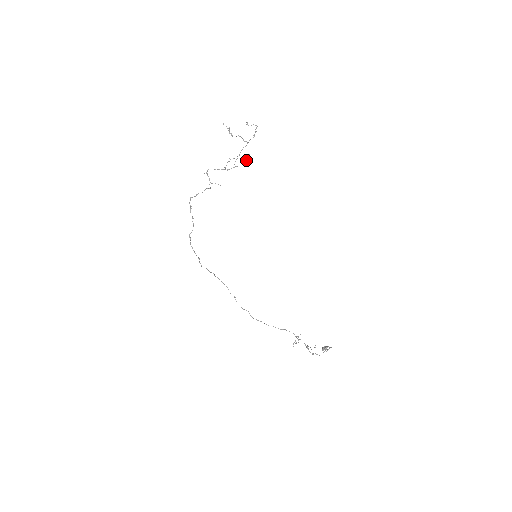
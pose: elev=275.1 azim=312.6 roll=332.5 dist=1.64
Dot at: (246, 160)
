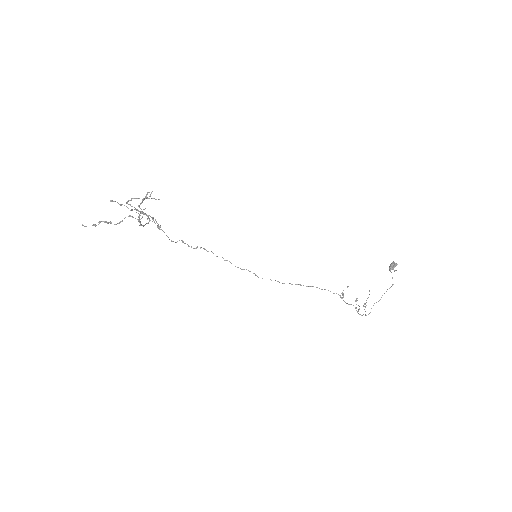
Dot at: (158, 228)
